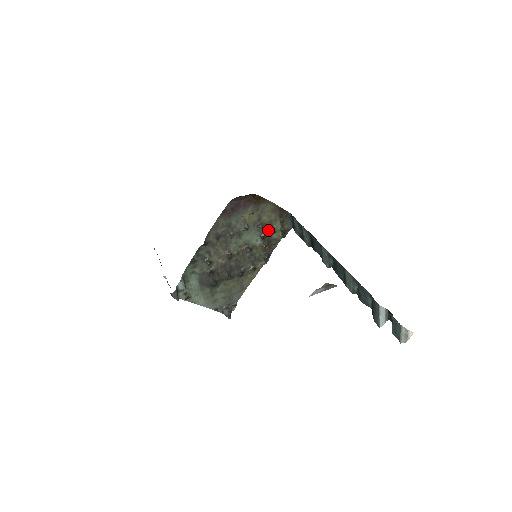
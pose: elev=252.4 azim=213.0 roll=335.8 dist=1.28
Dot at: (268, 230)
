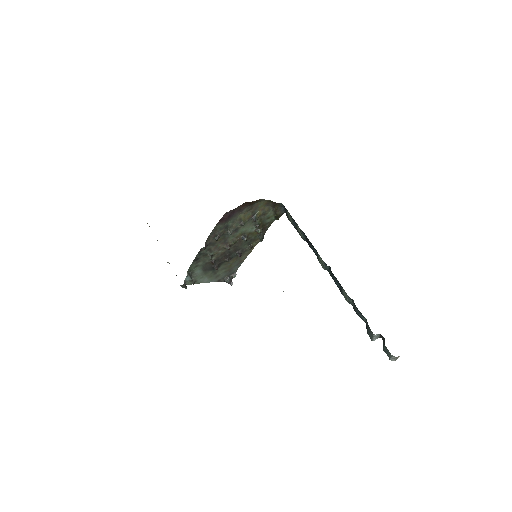
Dot at: (262, 219)
